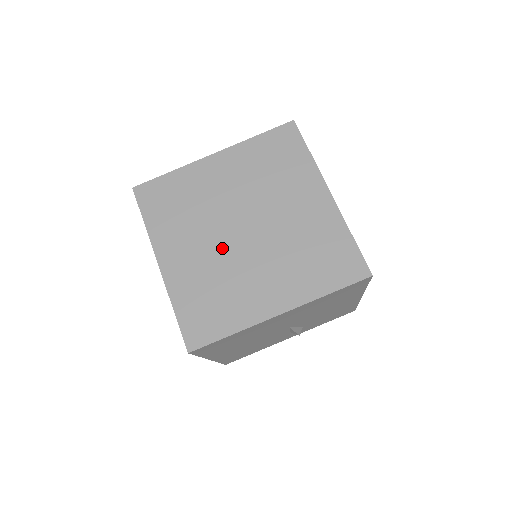
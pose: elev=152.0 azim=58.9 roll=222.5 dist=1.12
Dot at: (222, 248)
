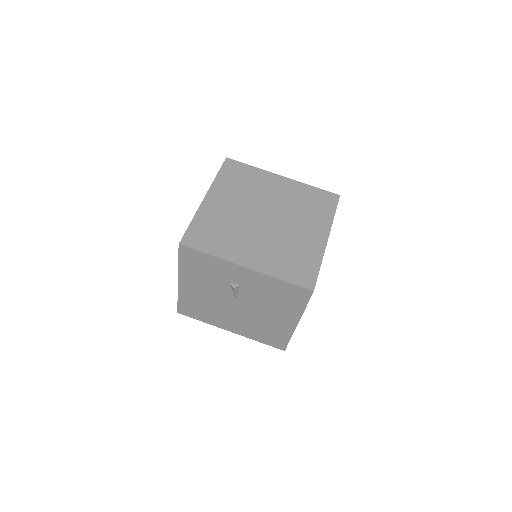
Dot at: (267, 234)
